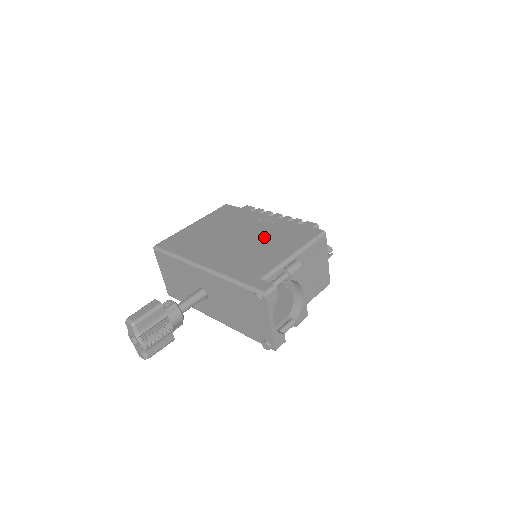
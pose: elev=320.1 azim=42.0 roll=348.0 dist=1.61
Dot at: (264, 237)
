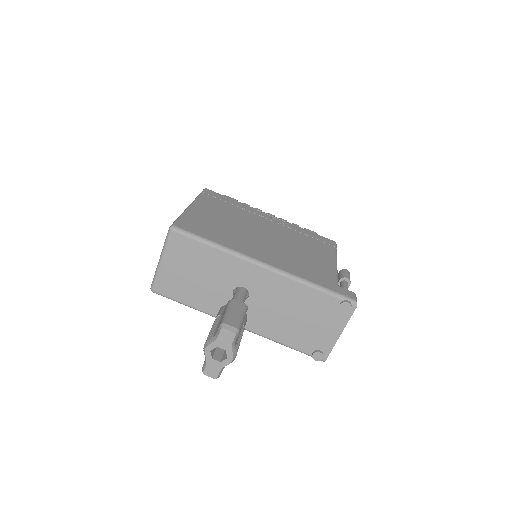
Dot at: (291, 239)
